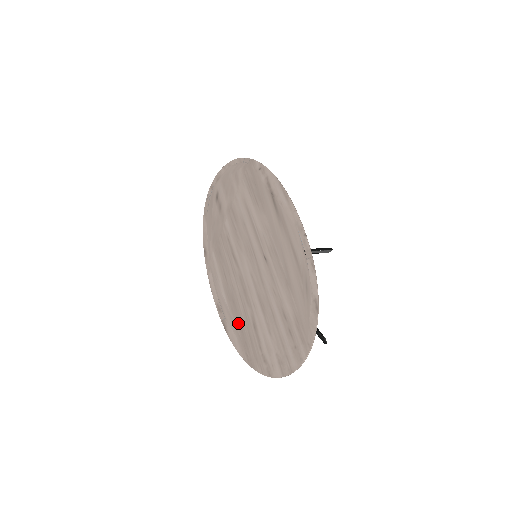
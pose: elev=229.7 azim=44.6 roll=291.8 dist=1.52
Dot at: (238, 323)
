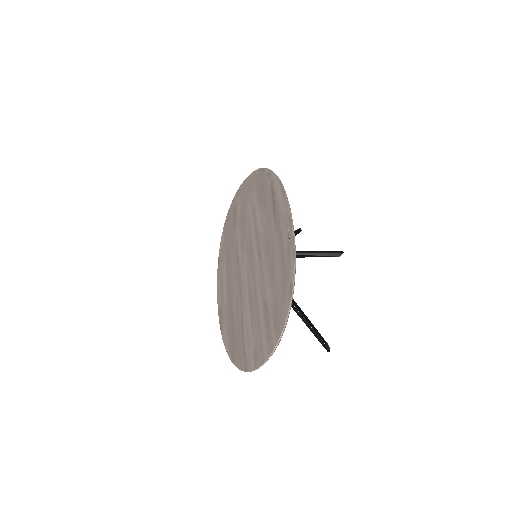
Dot at: (230, 322)
